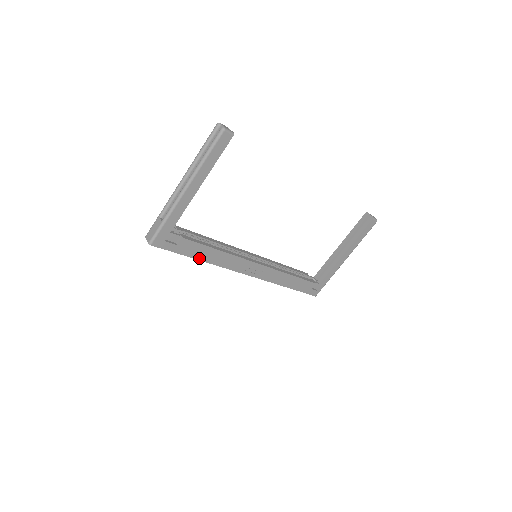
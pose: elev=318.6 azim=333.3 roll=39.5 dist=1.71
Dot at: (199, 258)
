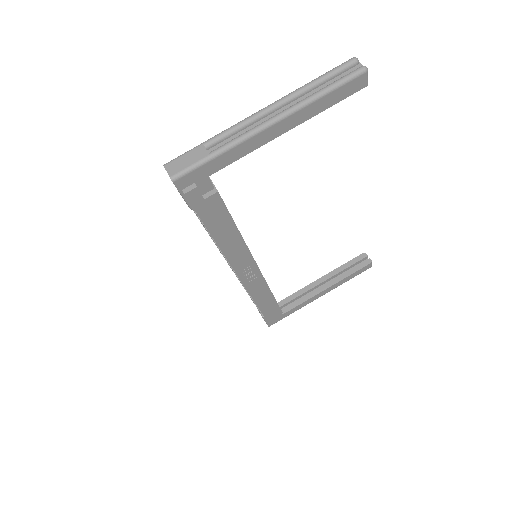
Dot at: (212, 231)
